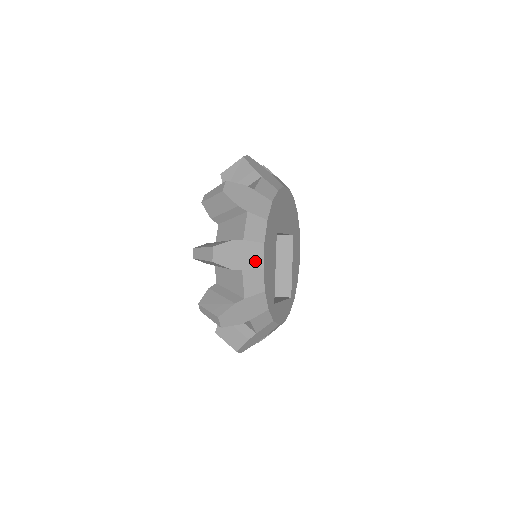
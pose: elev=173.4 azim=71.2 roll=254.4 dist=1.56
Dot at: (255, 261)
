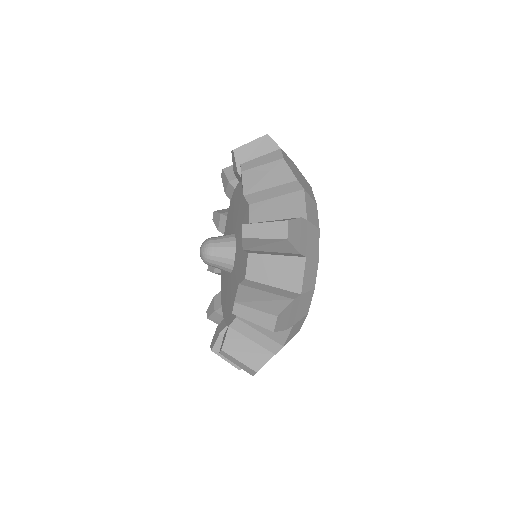
Dot at: occluded
